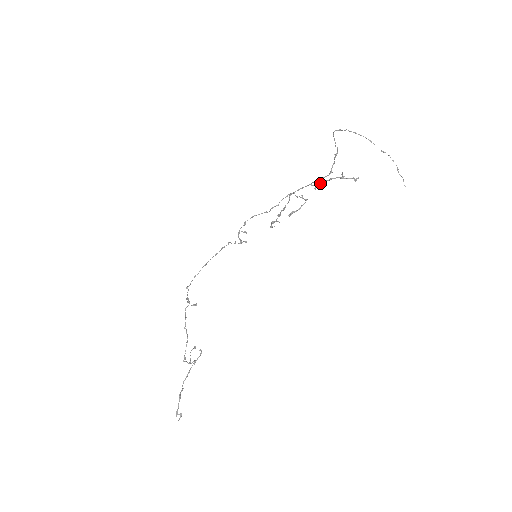
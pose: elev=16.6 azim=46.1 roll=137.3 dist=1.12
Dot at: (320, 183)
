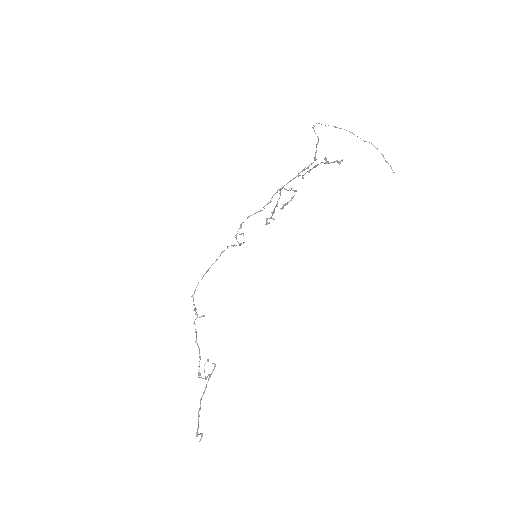
Dot at: (306, 172)
